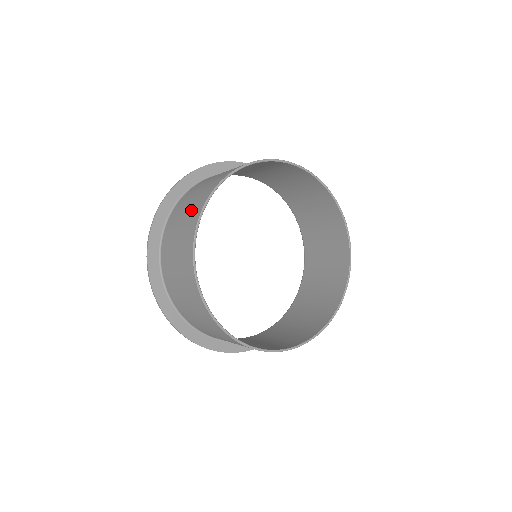
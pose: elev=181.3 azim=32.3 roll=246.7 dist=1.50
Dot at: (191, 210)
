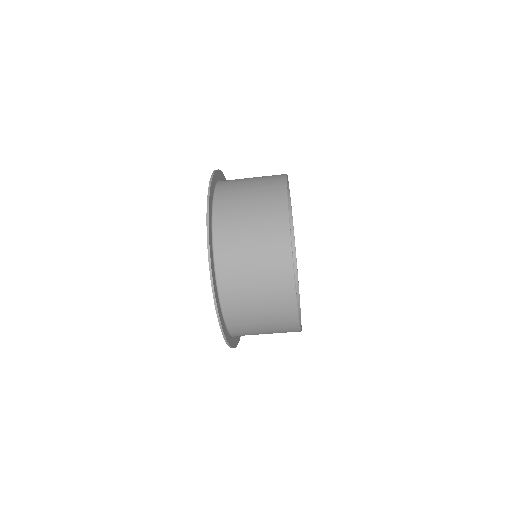
Dot at: (264, 182)
